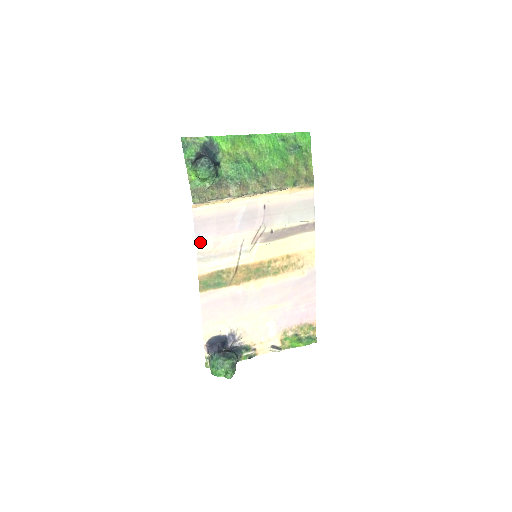
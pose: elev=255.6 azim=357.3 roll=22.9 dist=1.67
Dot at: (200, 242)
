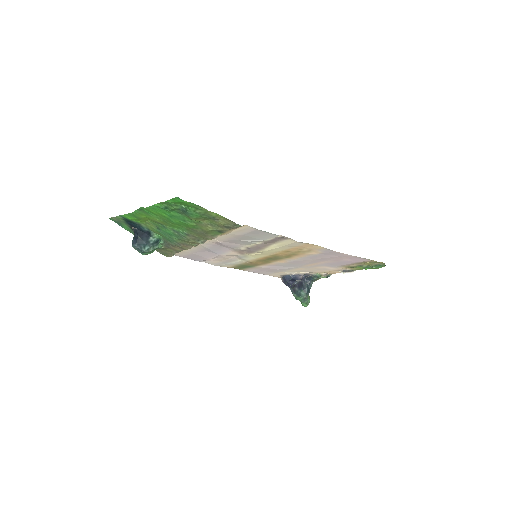
Dot at: (204, 261)
